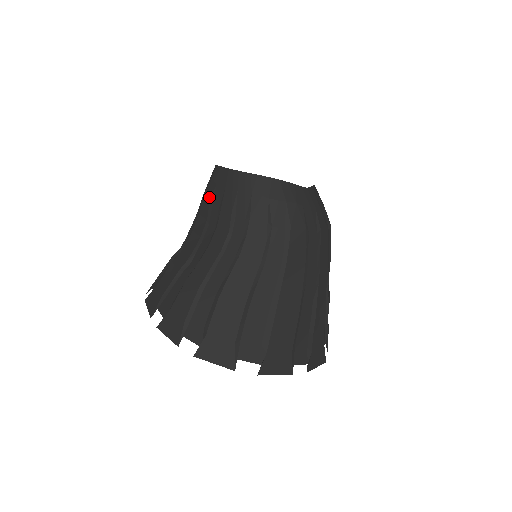
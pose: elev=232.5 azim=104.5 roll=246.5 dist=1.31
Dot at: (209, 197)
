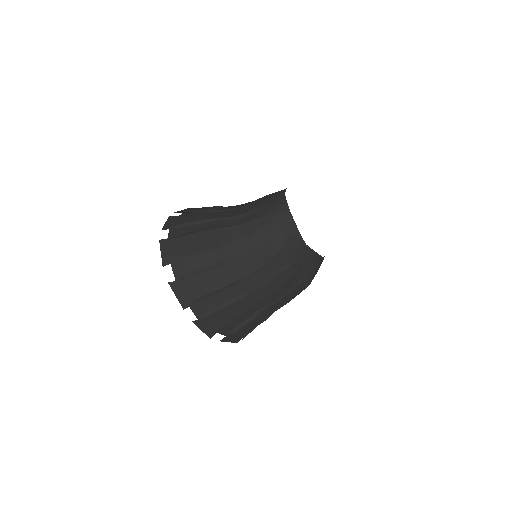
Dot at: (265, 196)
